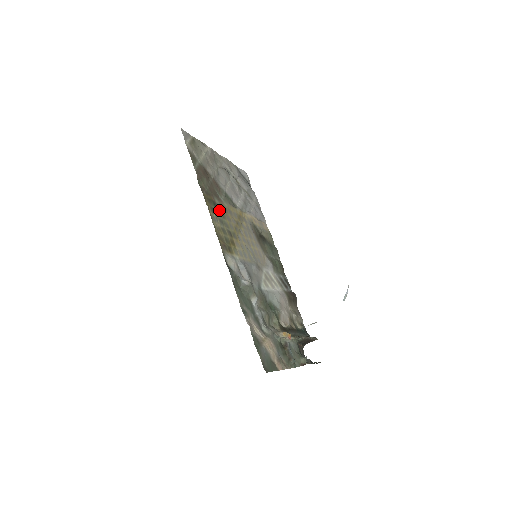
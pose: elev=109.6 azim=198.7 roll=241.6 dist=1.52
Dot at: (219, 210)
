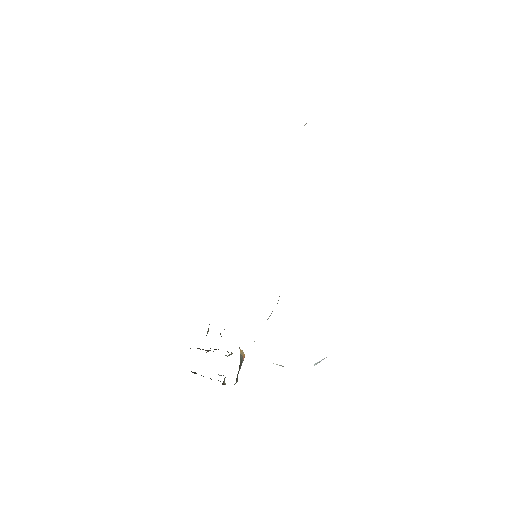
Dot at: occluded
